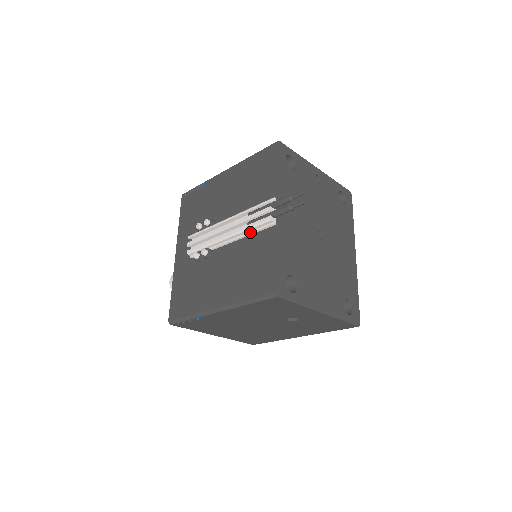
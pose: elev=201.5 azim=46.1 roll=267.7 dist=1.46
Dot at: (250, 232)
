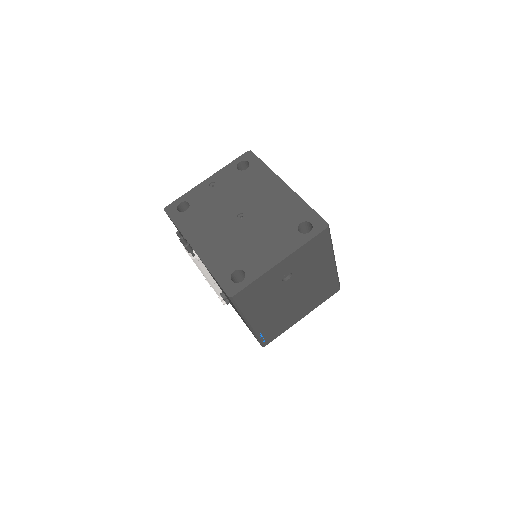
Dot at: (205, 271)
